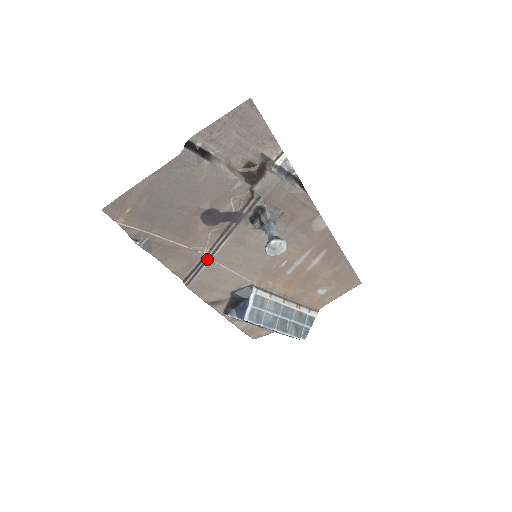
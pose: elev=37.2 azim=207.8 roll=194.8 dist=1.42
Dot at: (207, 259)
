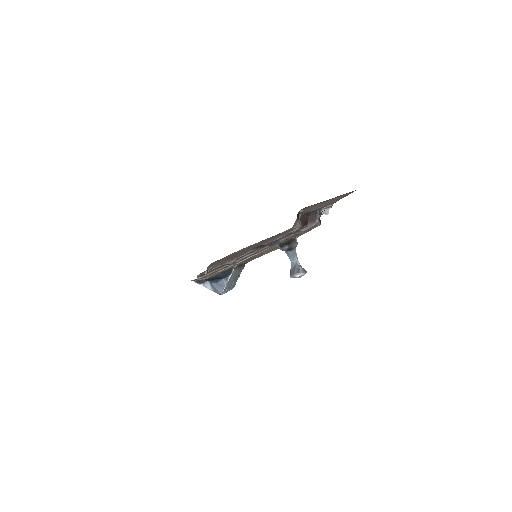
Dot at: (230, 265)
